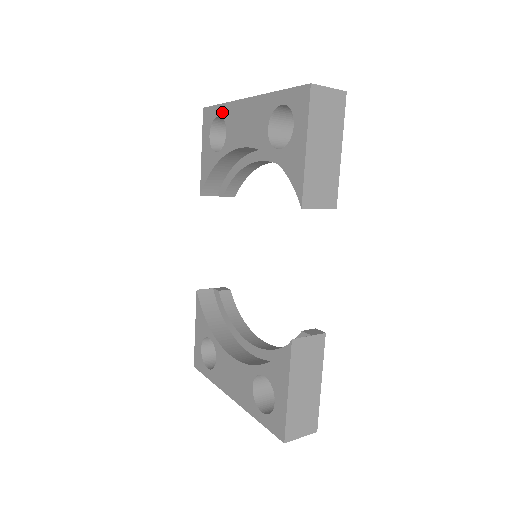
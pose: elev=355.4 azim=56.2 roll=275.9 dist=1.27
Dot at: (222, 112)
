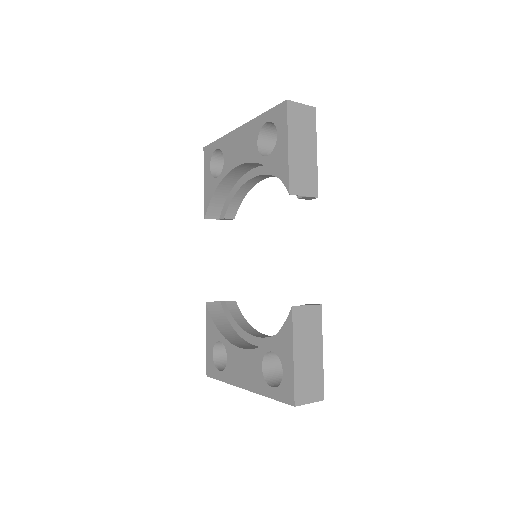
Dot at: (219, 145)
